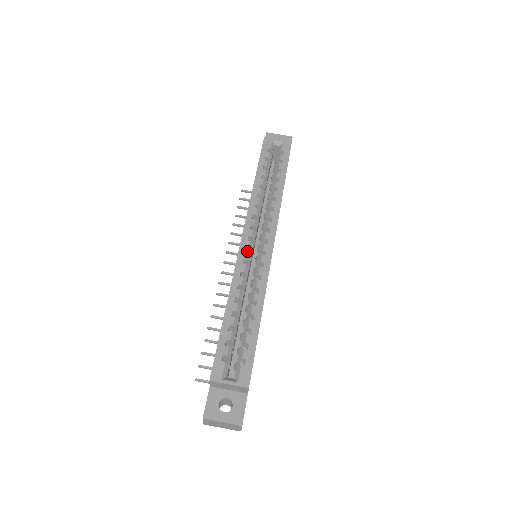
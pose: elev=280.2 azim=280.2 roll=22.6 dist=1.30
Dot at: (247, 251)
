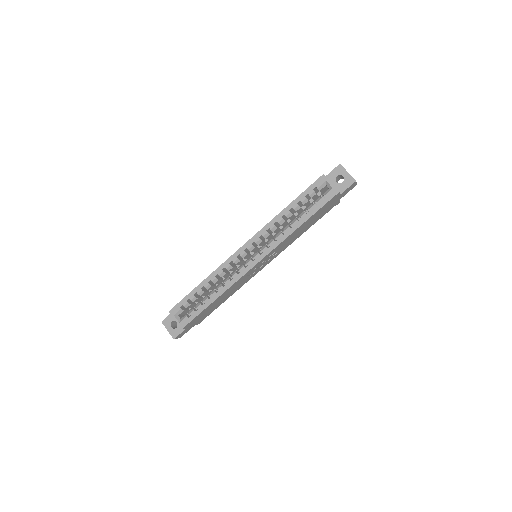
Dot at: (242, 255)
